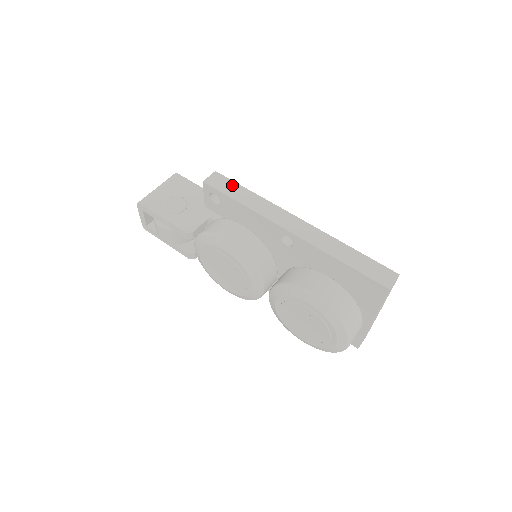
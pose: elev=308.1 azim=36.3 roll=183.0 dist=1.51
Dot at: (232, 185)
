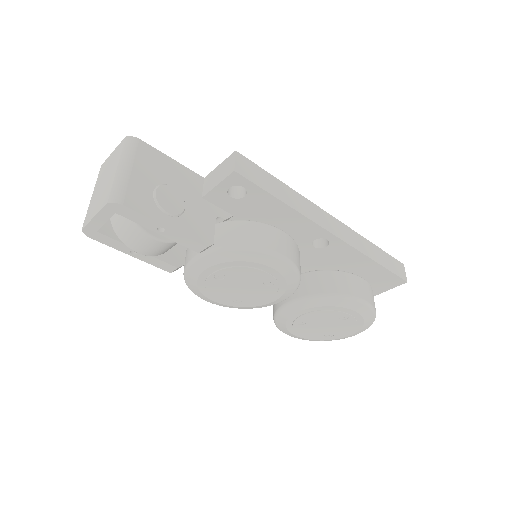
Dot at: (263, 174)
